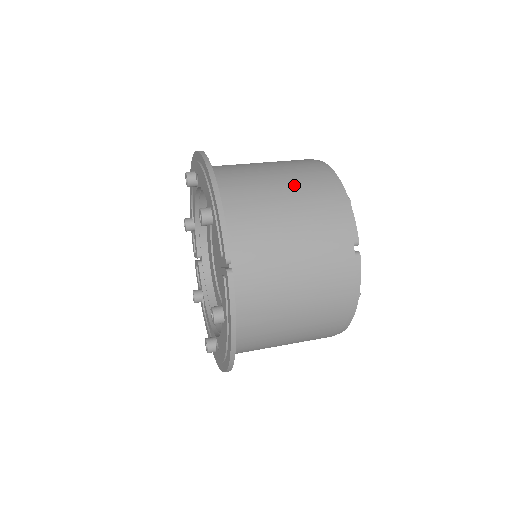
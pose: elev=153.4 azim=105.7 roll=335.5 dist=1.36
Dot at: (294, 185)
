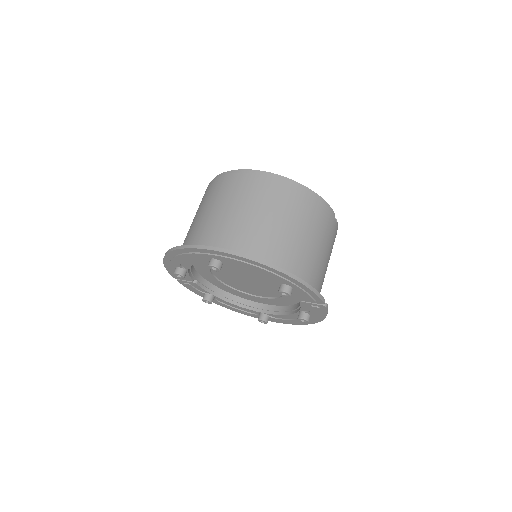
Dot at: (299, 220)
